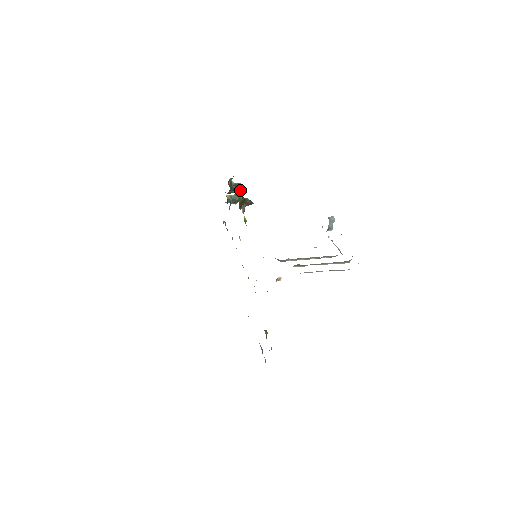
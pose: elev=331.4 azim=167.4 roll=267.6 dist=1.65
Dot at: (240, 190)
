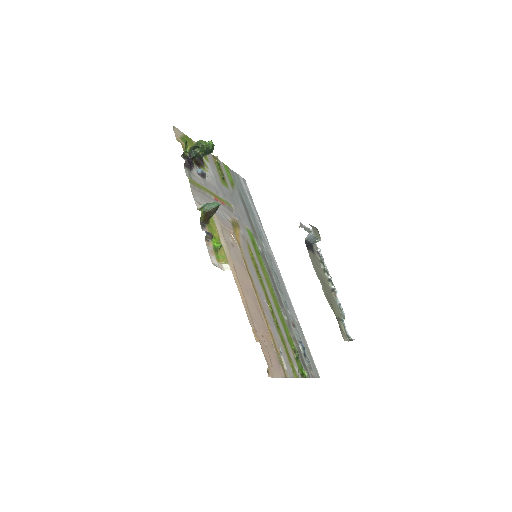
Dot at: occluded
